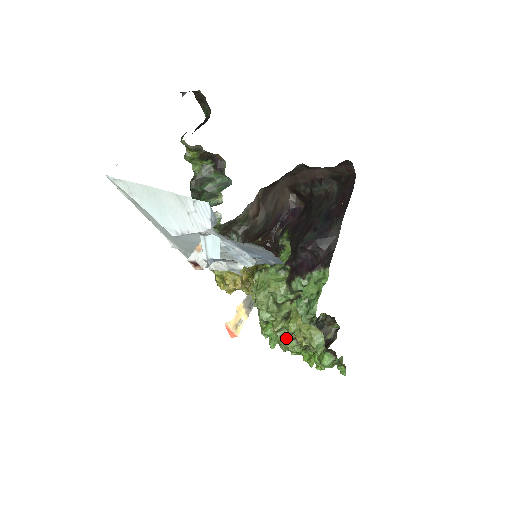
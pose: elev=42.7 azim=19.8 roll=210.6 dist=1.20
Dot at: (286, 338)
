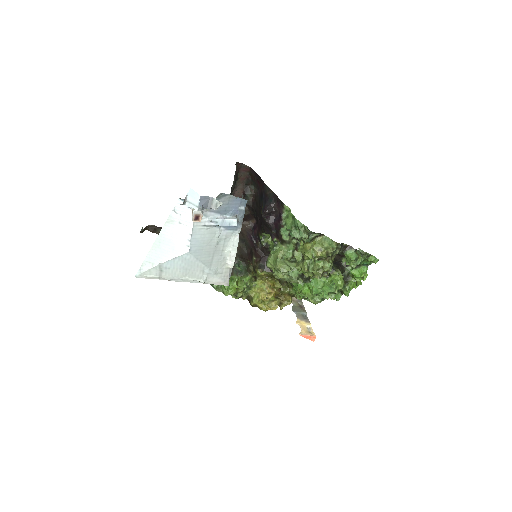
Dot at: (314, 265)
